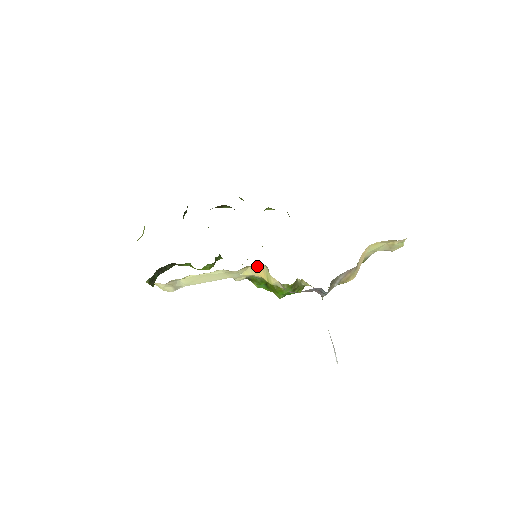
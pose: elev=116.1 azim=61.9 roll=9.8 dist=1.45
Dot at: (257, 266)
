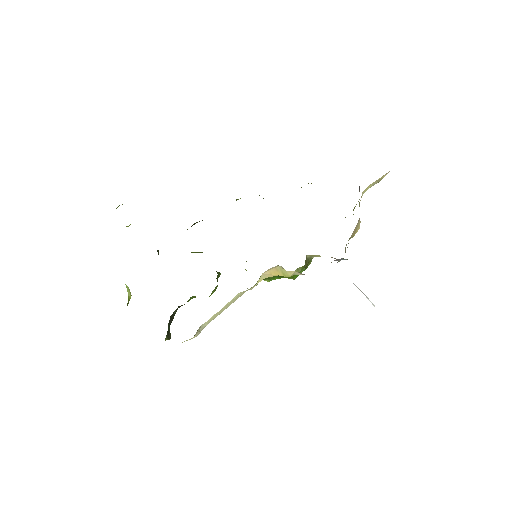
Dot at: (269, 270)
